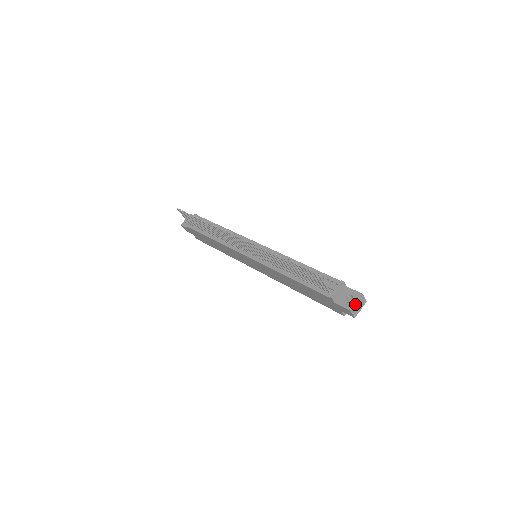
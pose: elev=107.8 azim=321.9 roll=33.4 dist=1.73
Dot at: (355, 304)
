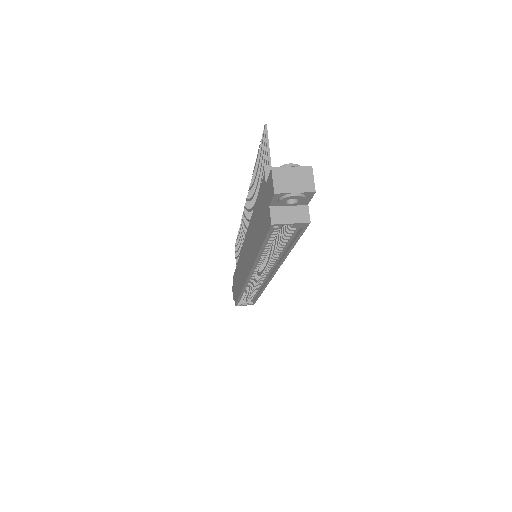
Dot at: (287, 167)
